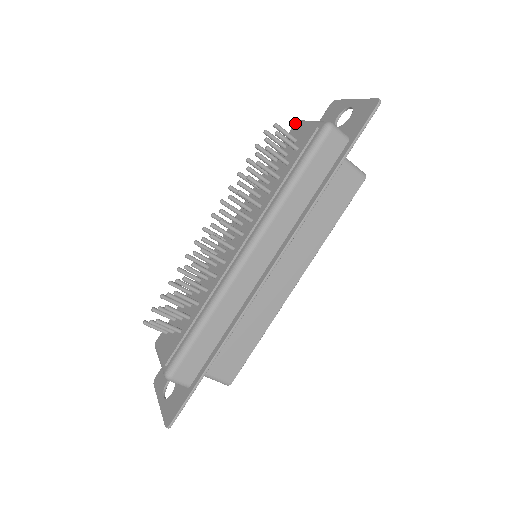
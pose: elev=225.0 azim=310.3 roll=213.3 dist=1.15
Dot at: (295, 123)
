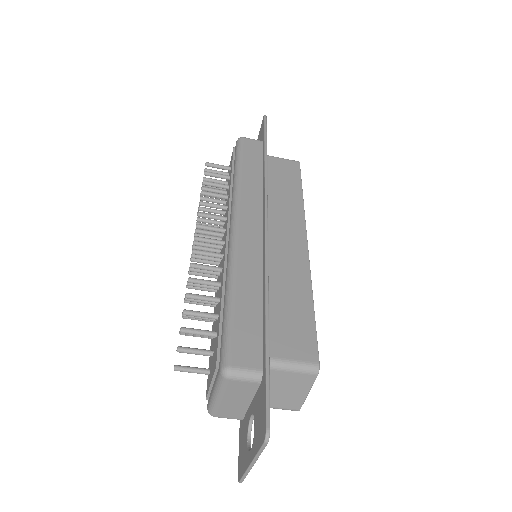
Dot at: occluded
